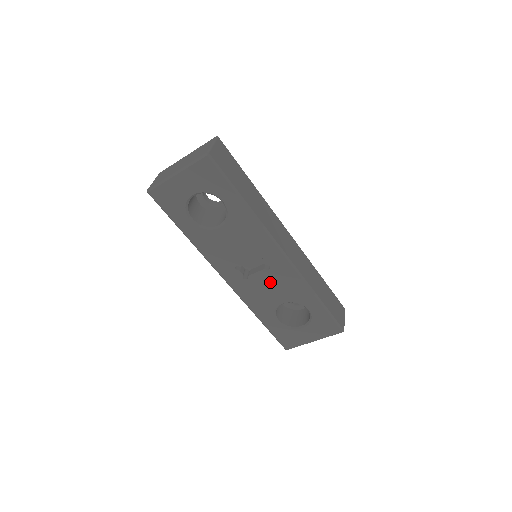
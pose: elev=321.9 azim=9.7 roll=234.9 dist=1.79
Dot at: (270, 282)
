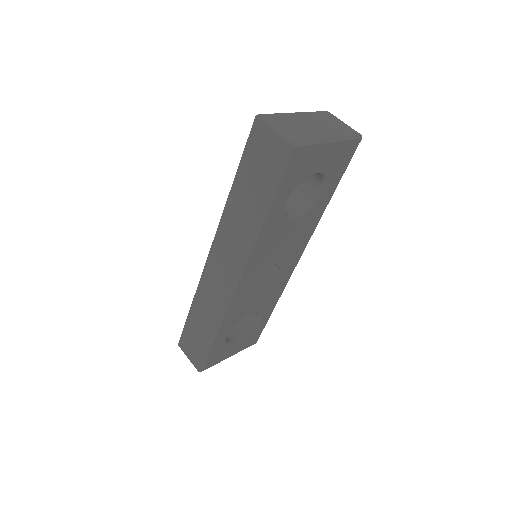
Dot at: (265, 289)
